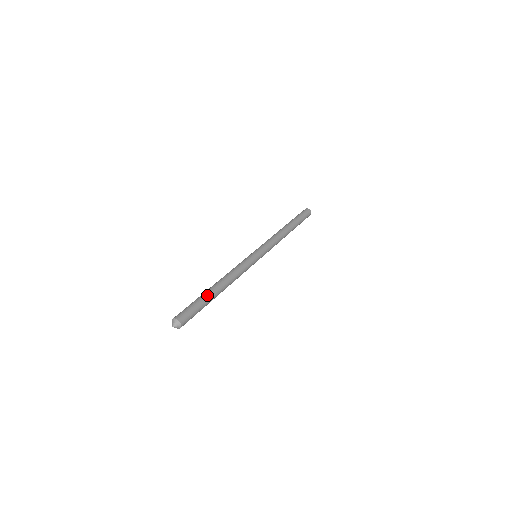
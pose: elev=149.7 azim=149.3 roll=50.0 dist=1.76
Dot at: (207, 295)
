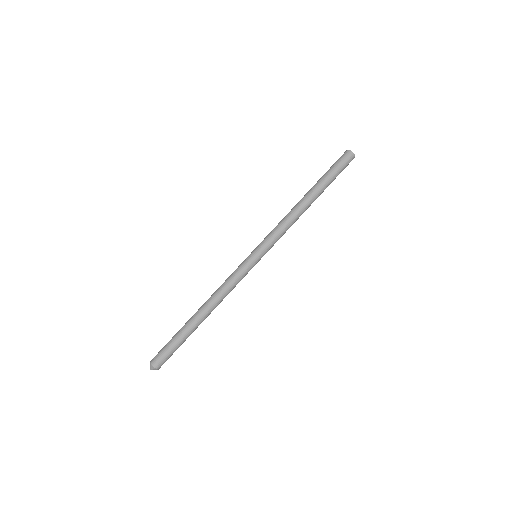
Dot at: (189, 333)
